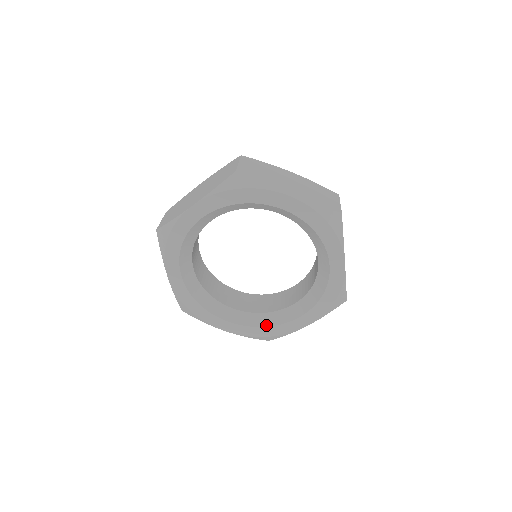
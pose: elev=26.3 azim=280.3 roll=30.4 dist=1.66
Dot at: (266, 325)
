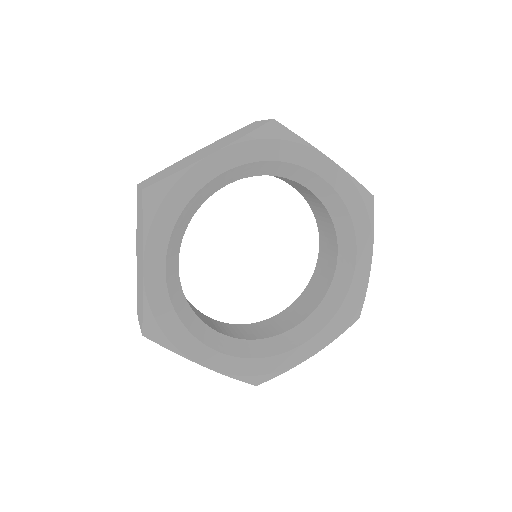
Dot at: (264, 355)
